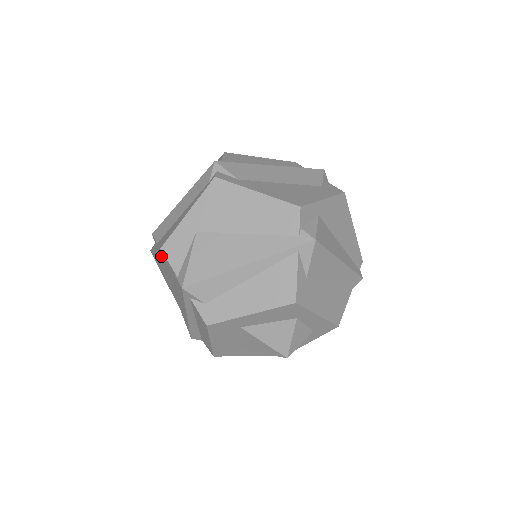
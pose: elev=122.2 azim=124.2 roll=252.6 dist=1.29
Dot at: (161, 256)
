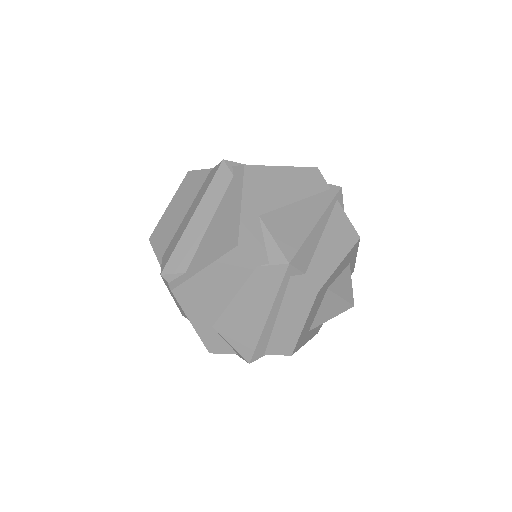
Dot at: (226, 263)
